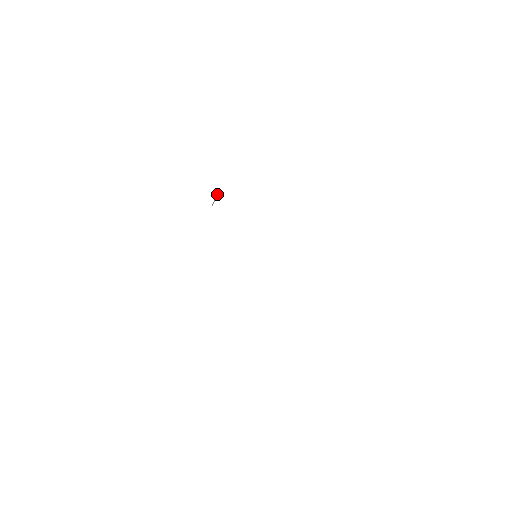
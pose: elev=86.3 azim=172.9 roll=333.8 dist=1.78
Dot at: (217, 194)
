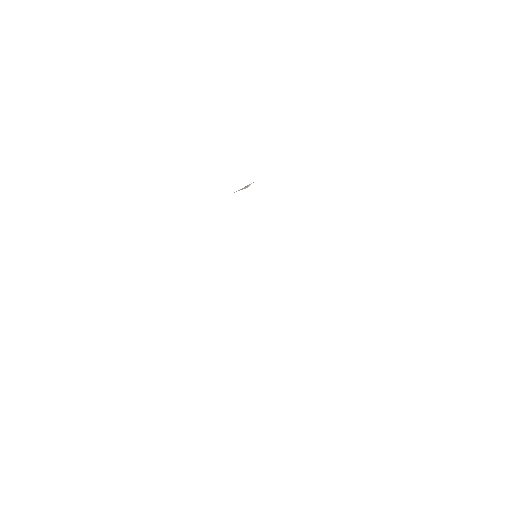
Dot at: occluded
